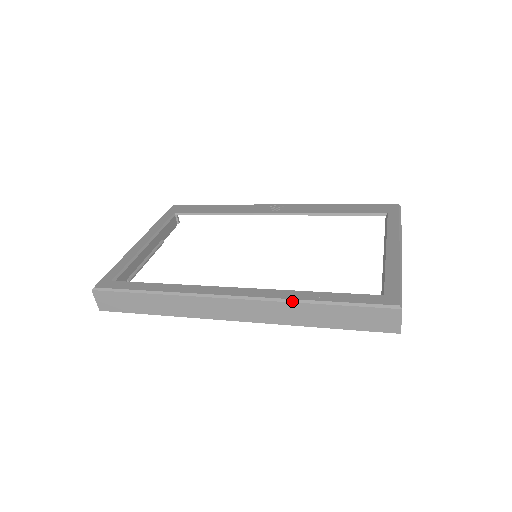
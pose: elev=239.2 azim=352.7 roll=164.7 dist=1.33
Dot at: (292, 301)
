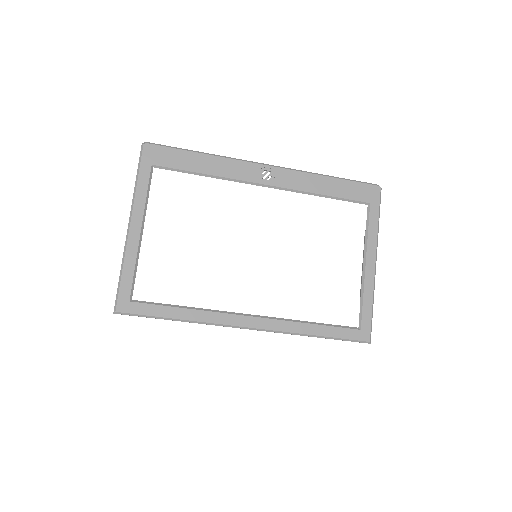
Dot at: occluded
